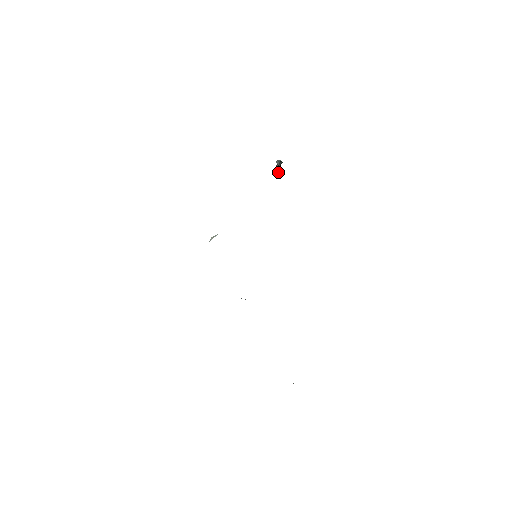
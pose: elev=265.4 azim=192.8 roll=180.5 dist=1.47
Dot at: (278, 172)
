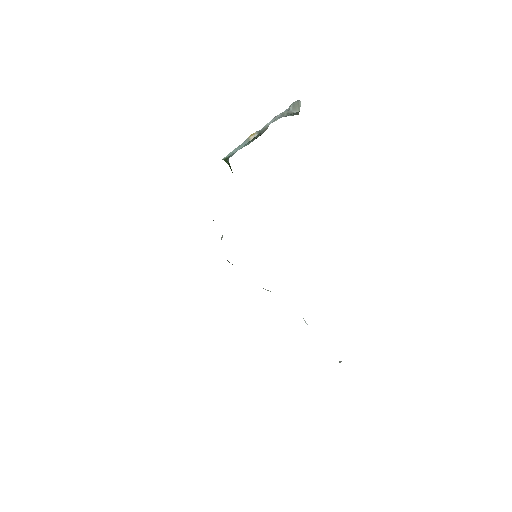
Dot at: (293, 114)
